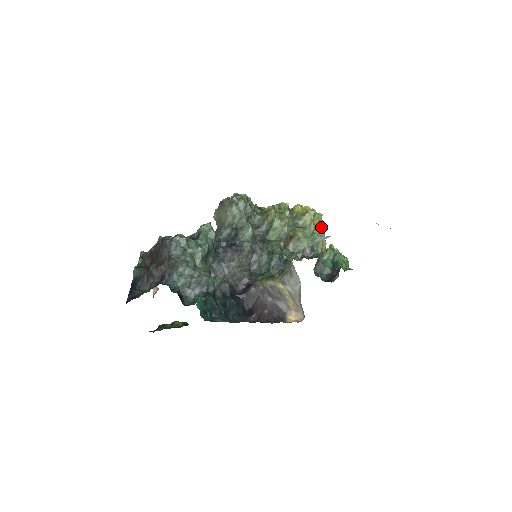
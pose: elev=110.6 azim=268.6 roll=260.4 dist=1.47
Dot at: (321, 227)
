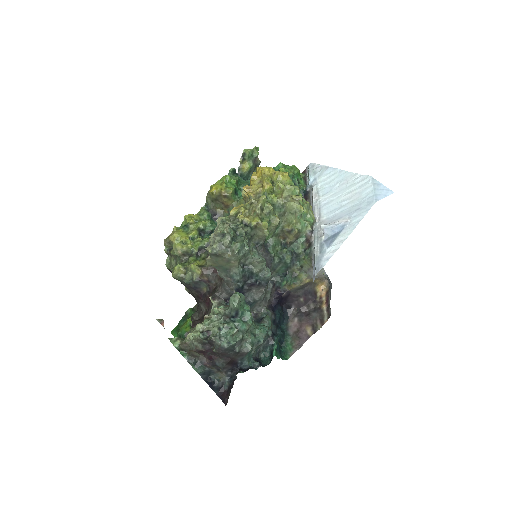
Dot at: occluded
